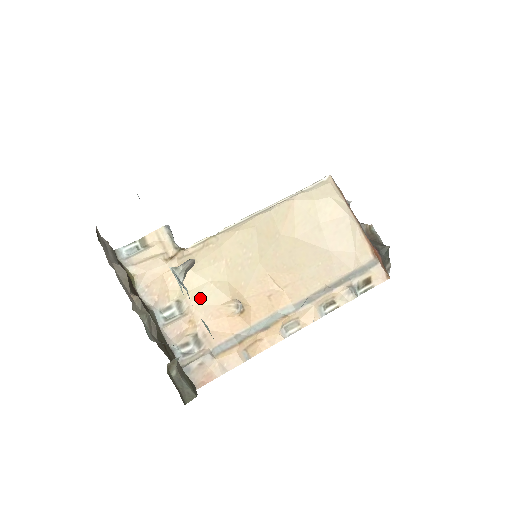
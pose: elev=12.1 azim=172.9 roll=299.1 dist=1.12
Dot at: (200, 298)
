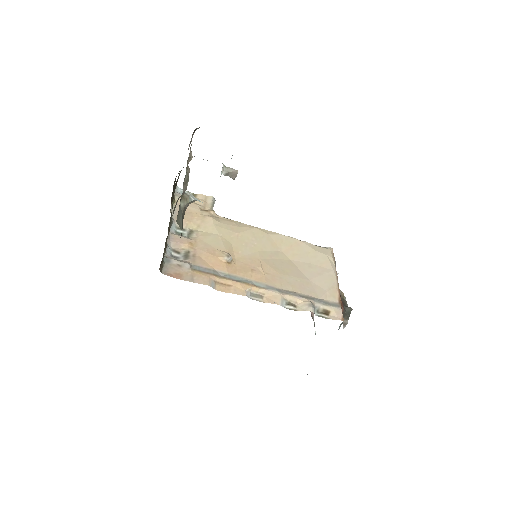
Dot at: (207, 238)
